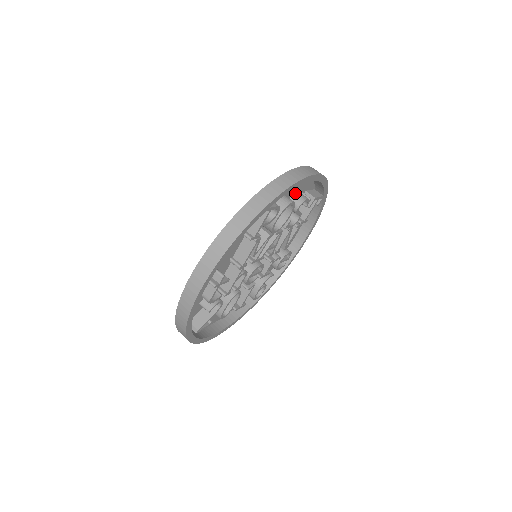
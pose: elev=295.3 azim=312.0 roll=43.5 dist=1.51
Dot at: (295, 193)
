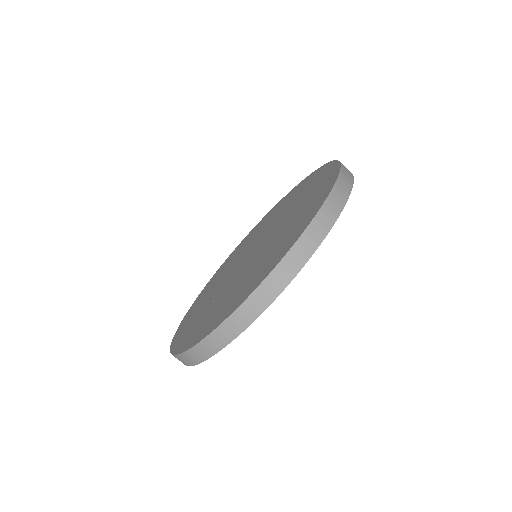
Dot at: occluded
